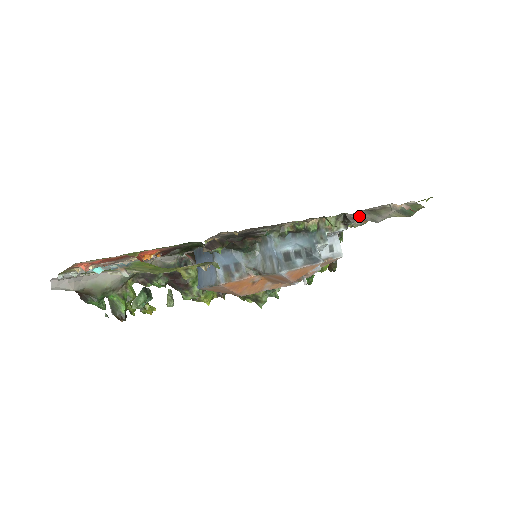
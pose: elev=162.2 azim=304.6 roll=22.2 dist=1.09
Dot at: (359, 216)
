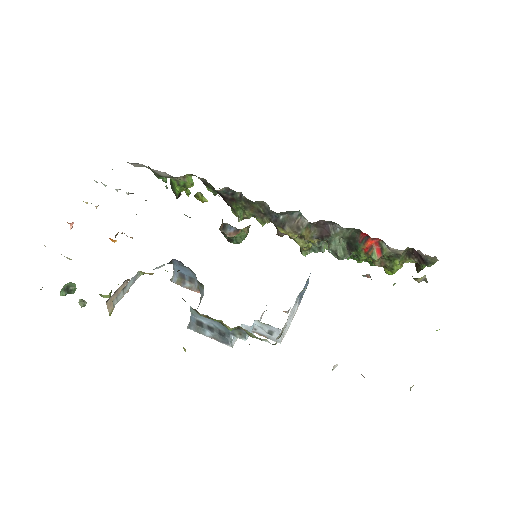
Dot at: occluded
